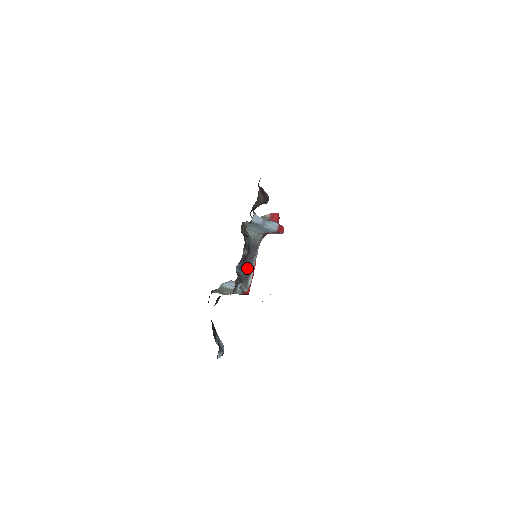
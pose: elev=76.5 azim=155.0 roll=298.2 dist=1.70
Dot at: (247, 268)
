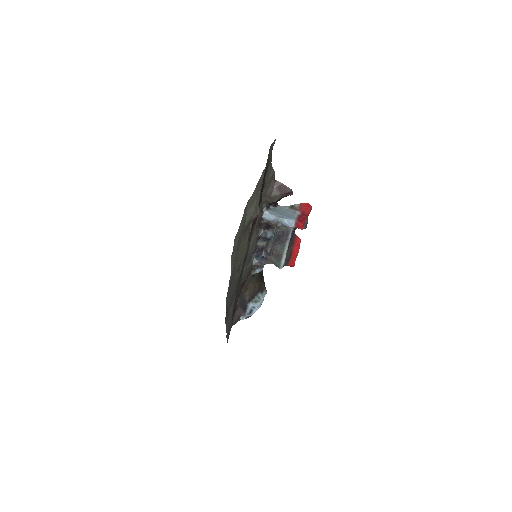
Dot at: (264, 257)
